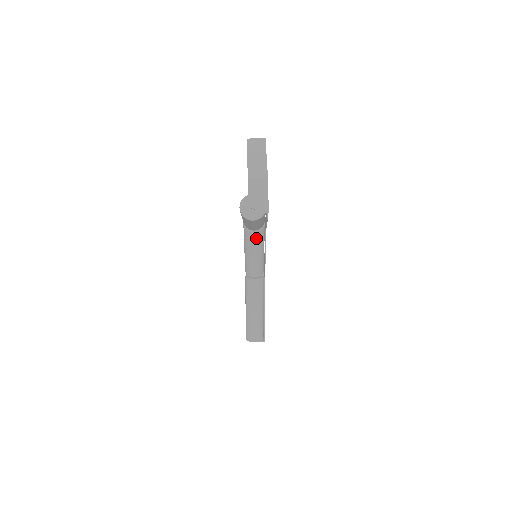
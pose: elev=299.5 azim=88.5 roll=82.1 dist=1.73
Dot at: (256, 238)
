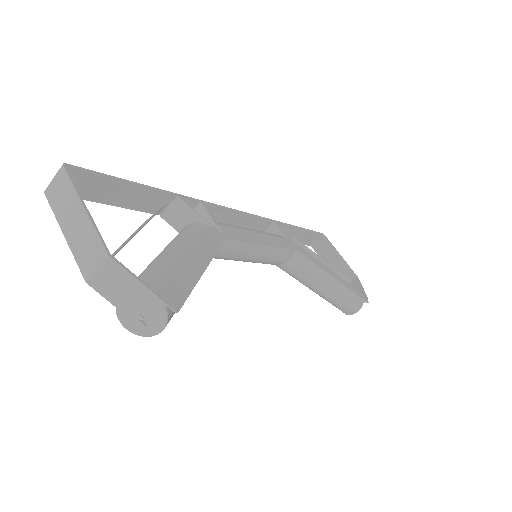
Dot at: (228, 252)
